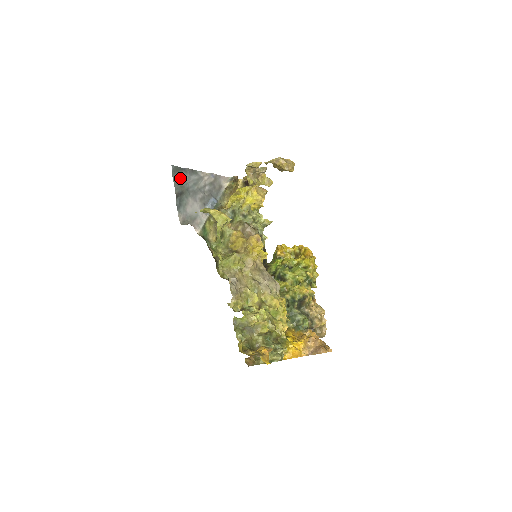
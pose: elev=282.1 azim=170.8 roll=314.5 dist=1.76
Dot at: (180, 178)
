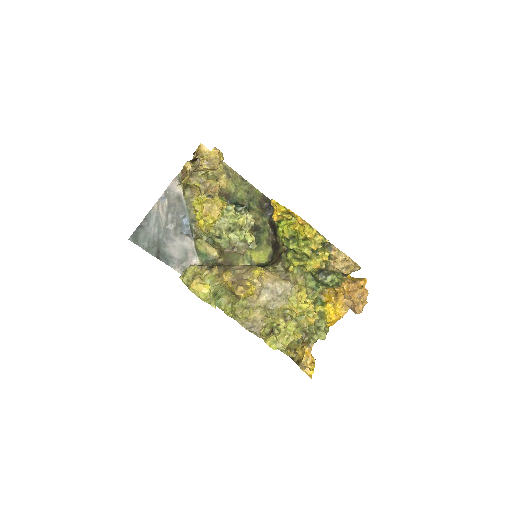
Dot at: (145, 240)
